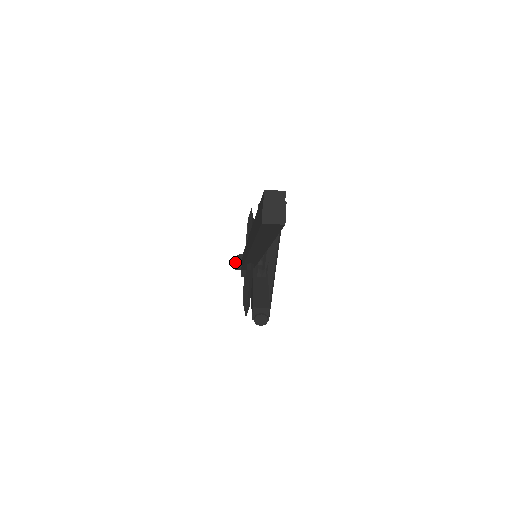
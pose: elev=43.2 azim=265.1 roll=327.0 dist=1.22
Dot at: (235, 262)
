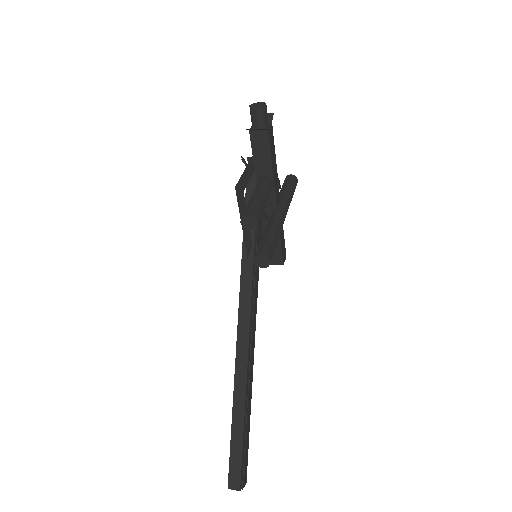
Dot at: (242, 161)
